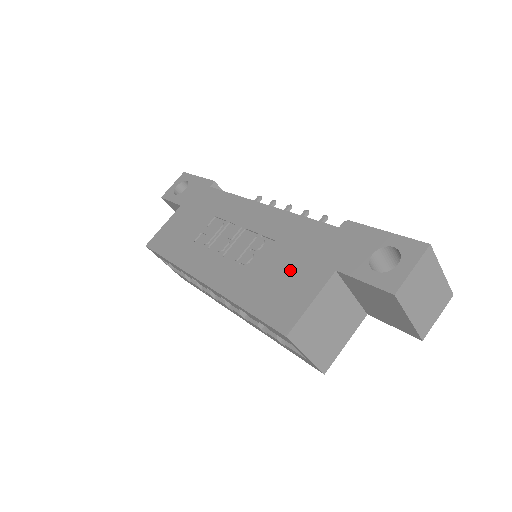
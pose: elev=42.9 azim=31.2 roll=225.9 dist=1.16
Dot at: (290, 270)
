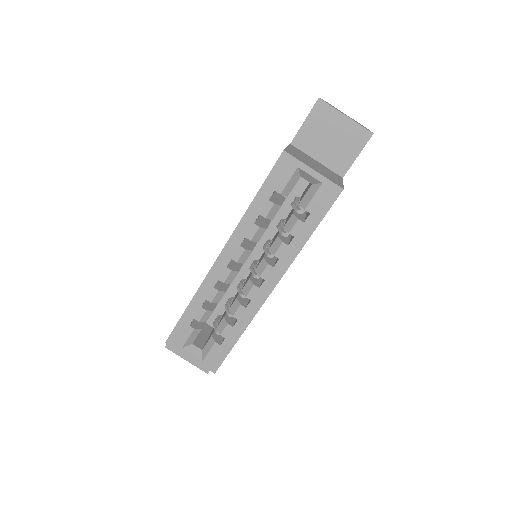
Dot at: occluded
